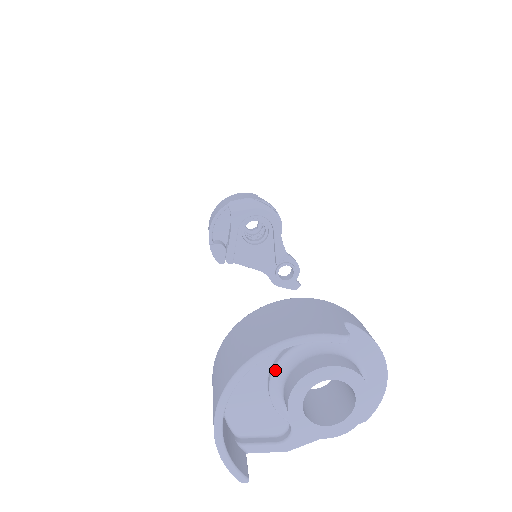
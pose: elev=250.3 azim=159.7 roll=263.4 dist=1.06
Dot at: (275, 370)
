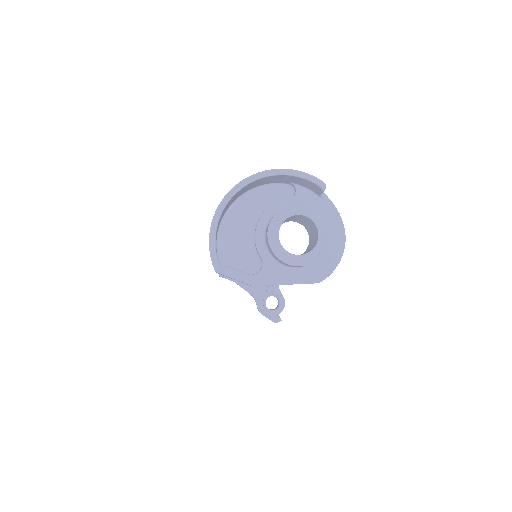
Dot at: (266, 211)
